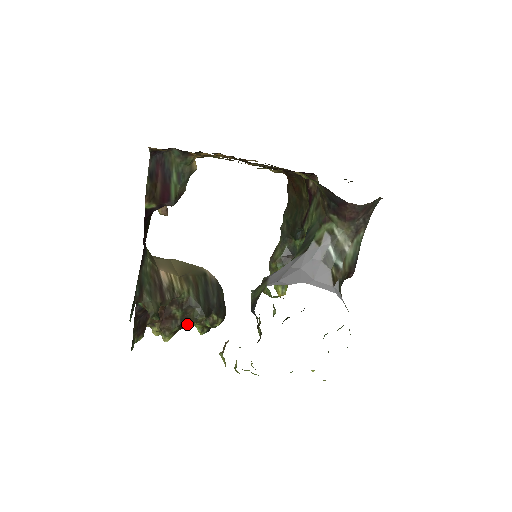
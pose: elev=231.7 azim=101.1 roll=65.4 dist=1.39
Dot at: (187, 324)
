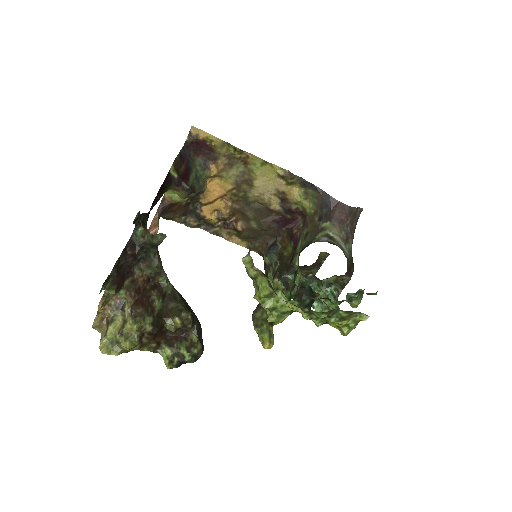
Dot at: (156, 339)
